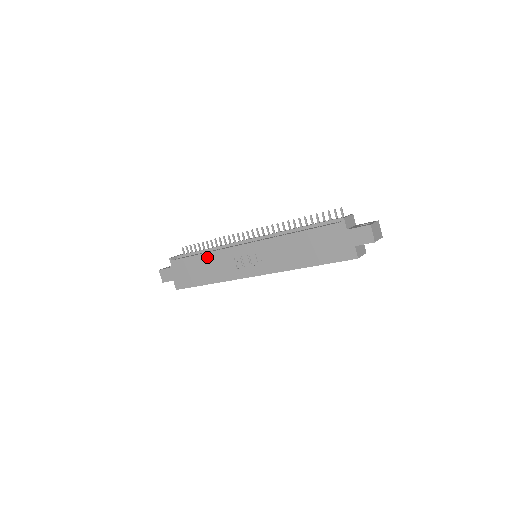
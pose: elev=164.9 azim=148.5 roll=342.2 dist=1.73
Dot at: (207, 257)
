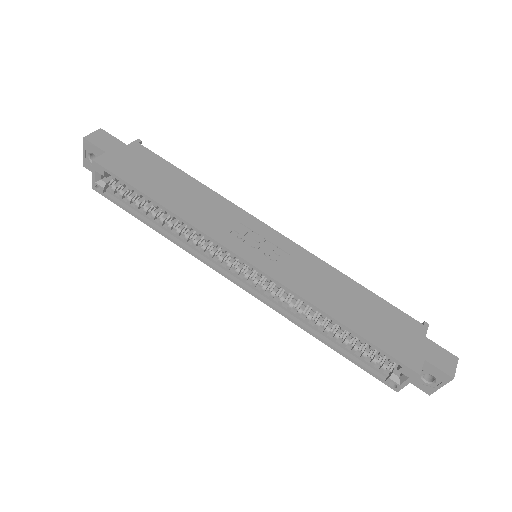
Dot at: (200, 188)
